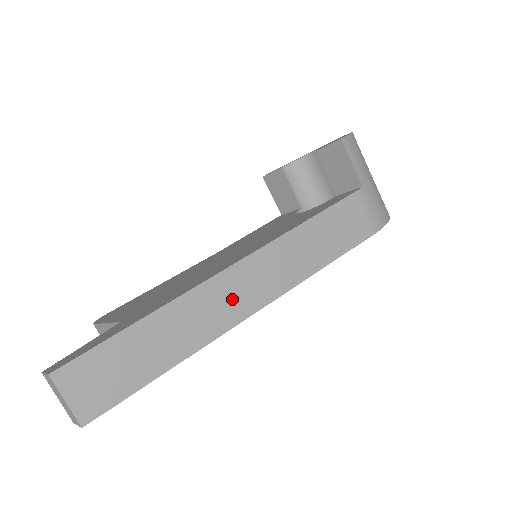
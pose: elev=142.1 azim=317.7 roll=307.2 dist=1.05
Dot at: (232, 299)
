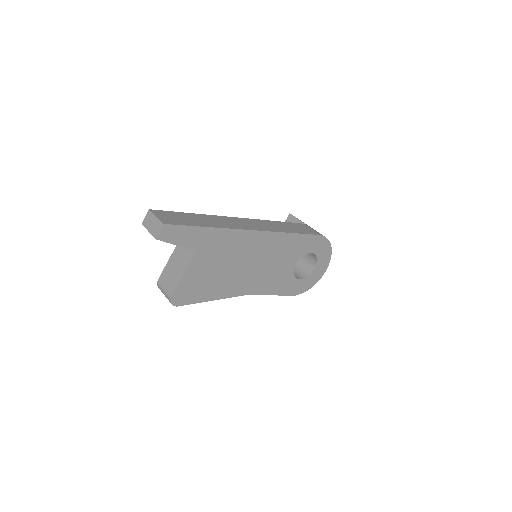
Dot at: (242, 224)
